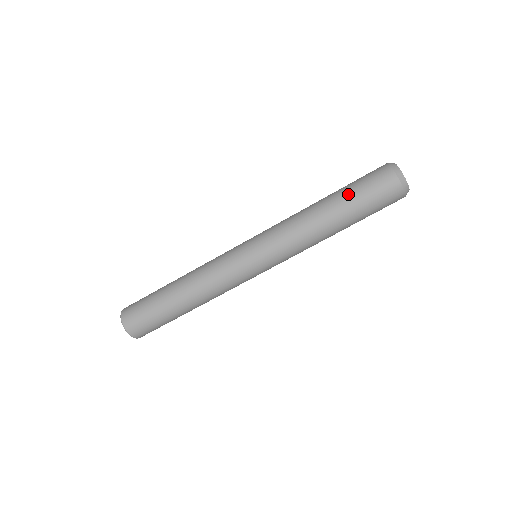
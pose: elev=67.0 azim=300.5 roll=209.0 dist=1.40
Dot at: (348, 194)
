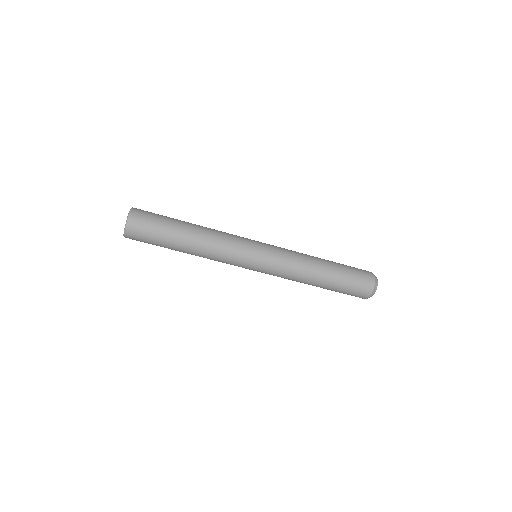
Dot at: (341, 280)
